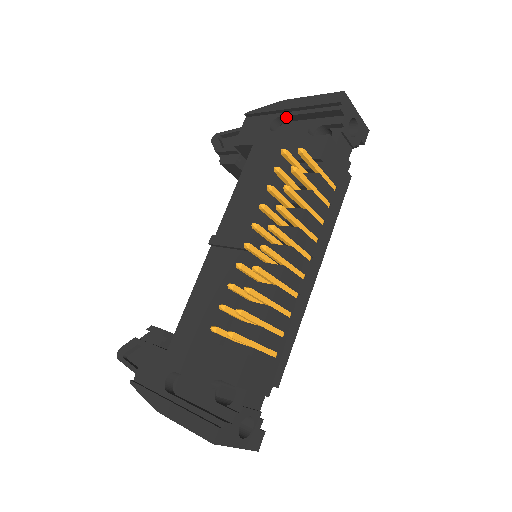
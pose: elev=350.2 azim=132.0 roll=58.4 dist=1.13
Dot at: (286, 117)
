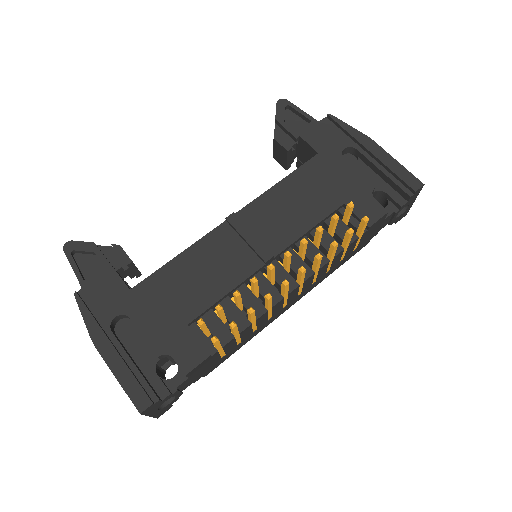
Dot at: (362, 155)
